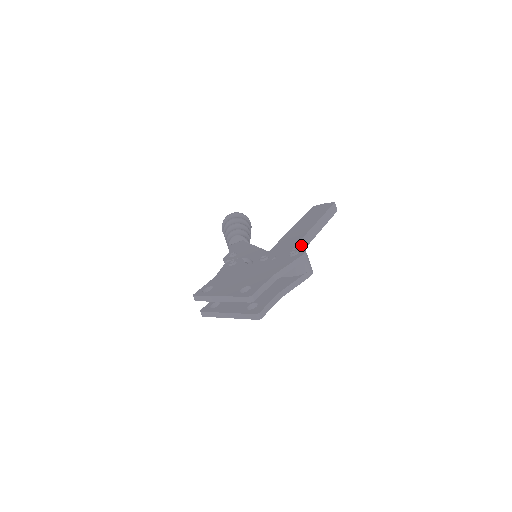
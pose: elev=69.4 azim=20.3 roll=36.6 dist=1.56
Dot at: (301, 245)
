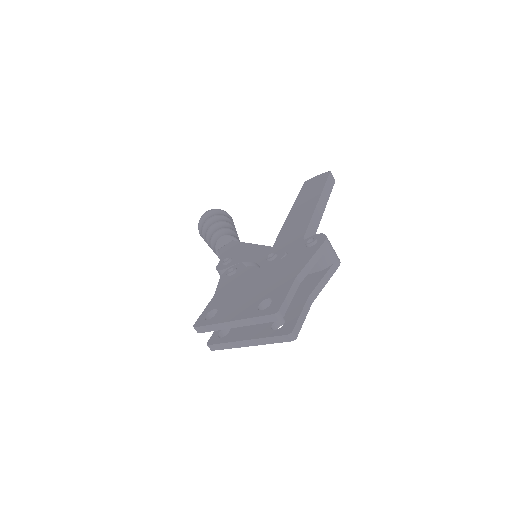
Dot at: (311, 230)
